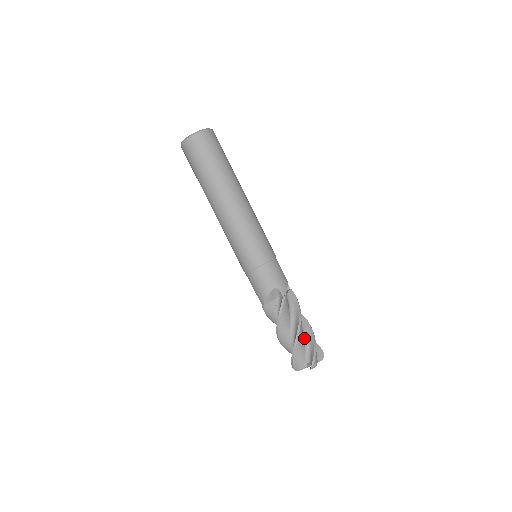
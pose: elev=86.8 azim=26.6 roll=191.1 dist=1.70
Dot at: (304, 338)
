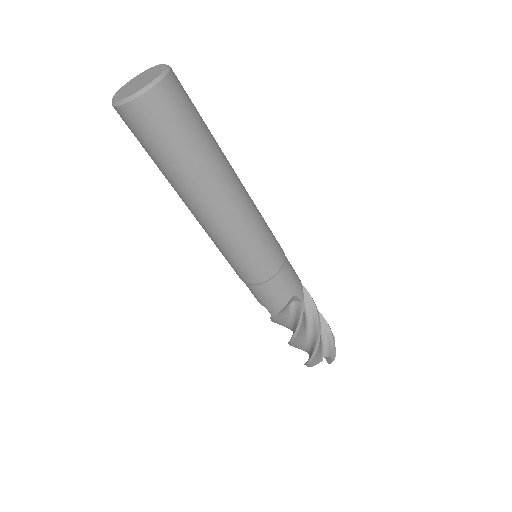
Dot at: occluded
